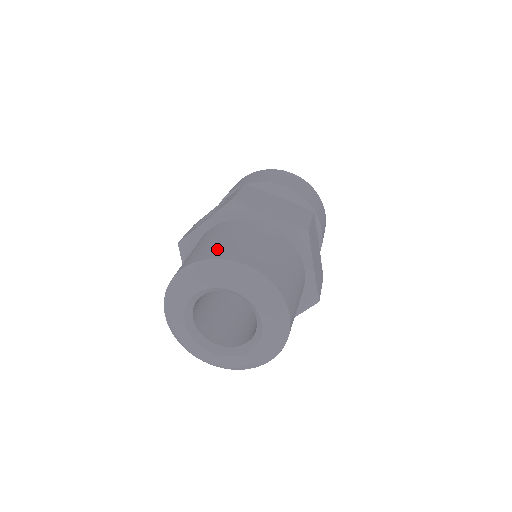
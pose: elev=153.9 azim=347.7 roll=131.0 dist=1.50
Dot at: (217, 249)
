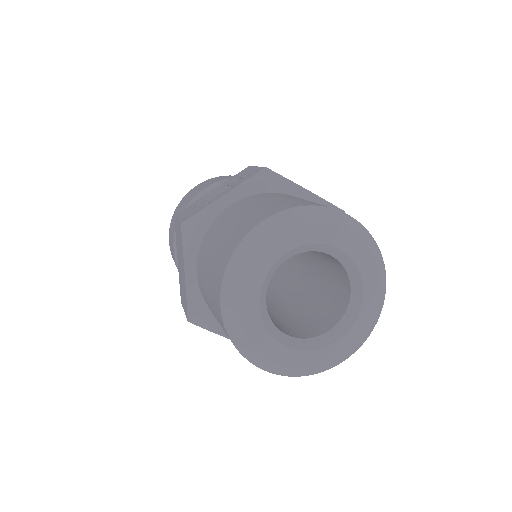
Dot at: (297, 202)
